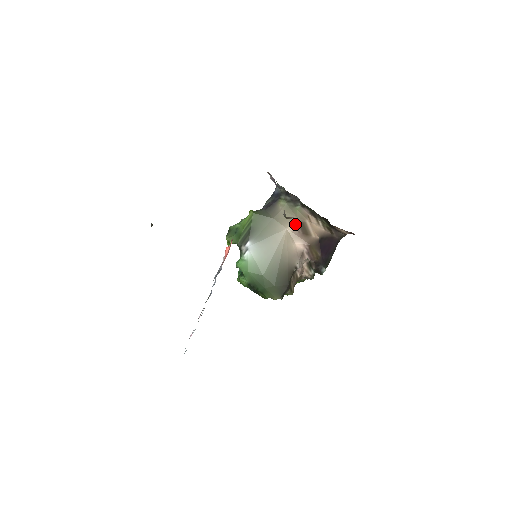
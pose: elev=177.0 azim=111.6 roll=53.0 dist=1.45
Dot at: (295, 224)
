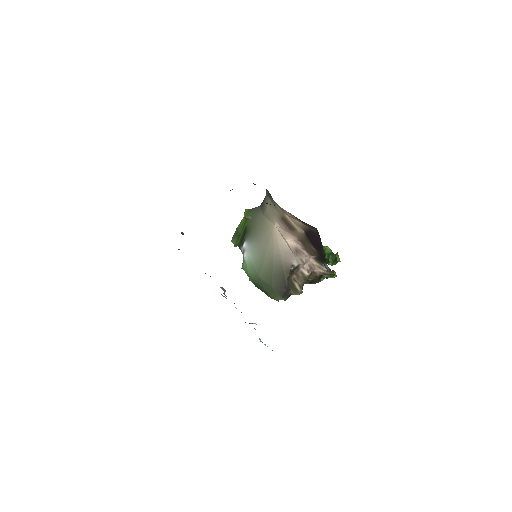
Dot at: (279, 219)
